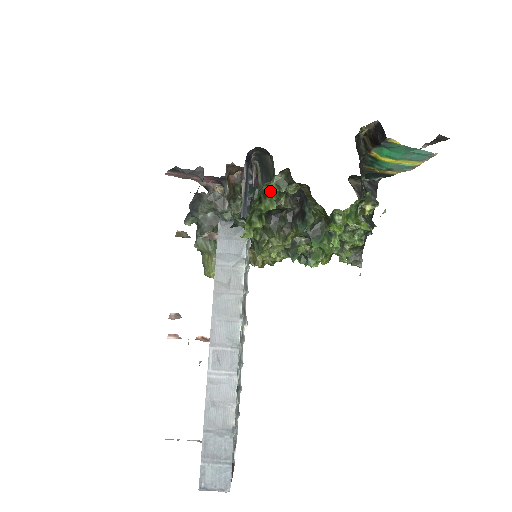
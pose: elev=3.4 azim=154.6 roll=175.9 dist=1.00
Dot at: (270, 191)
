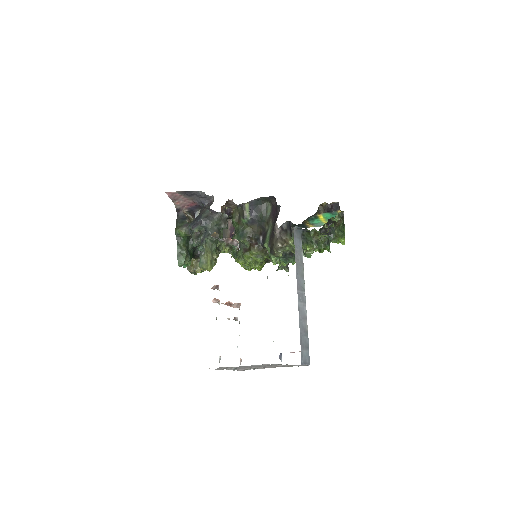
Dot at: (335, 218)
